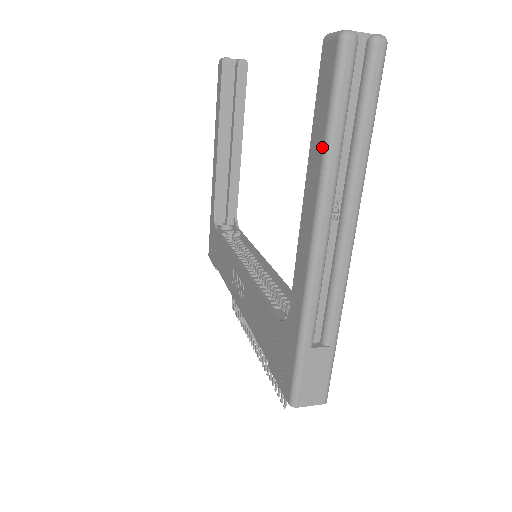
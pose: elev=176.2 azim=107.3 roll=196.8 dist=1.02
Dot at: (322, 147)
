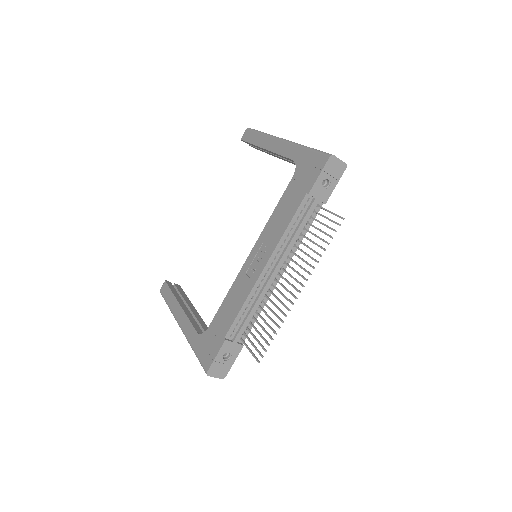
Dot at: (261, 135)
